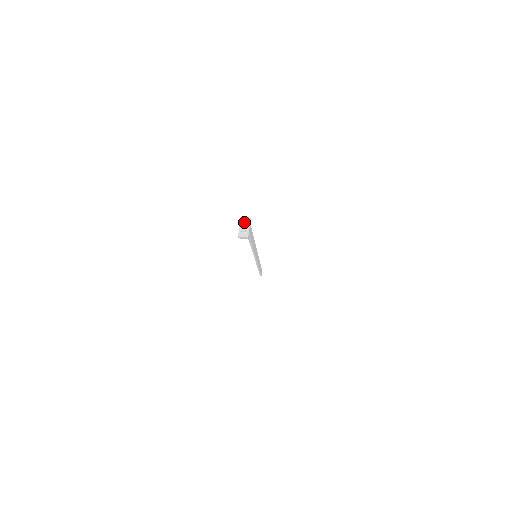
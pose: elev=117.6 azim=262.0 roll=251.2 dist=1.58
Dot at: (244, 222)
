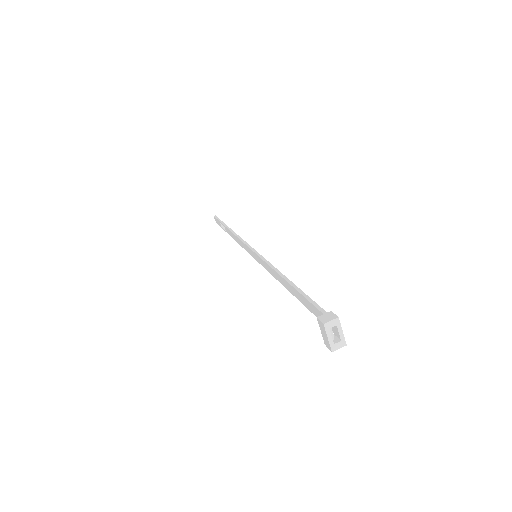
Dot at: (328, 325)
